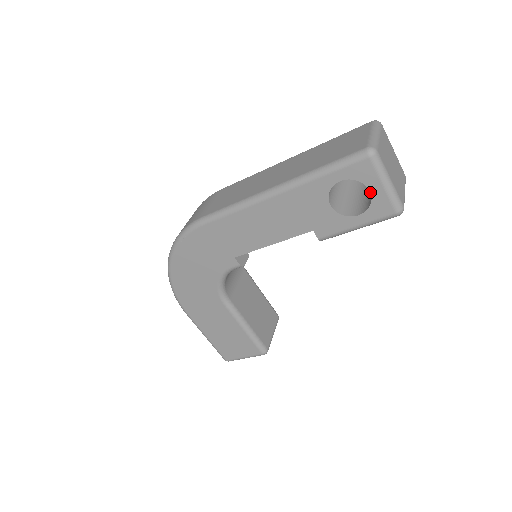
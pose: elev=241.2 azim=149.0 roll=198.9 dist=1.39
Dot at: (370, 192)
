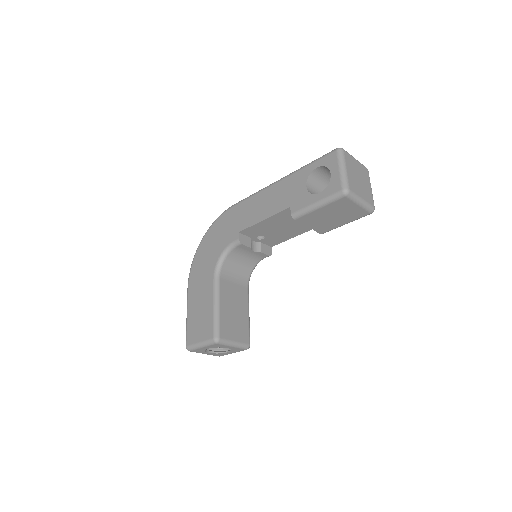
Dot at: (331, 174)
